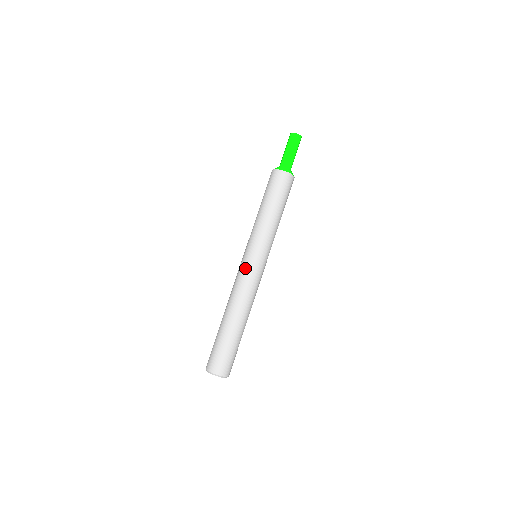
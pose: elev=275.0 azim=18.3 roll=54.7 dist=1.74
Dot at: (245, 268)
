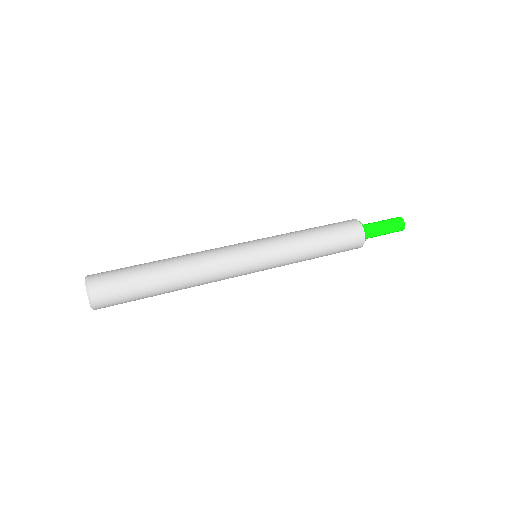
Dot at: occluded
